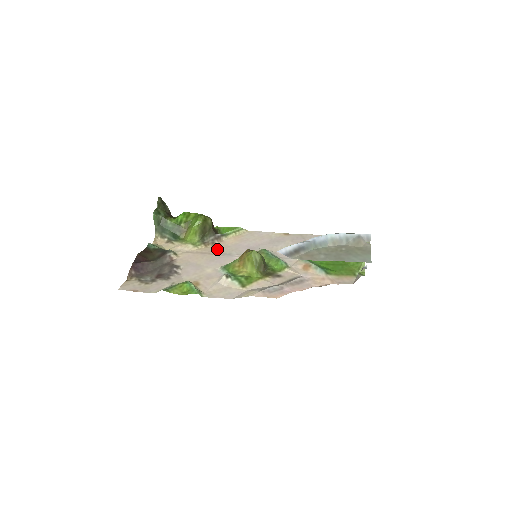
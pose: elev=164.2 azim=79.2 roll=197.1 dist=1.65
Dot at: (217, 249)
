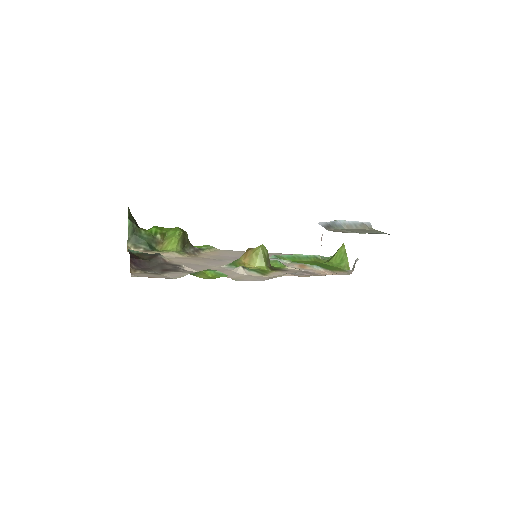
Dot at: (204, 257)
